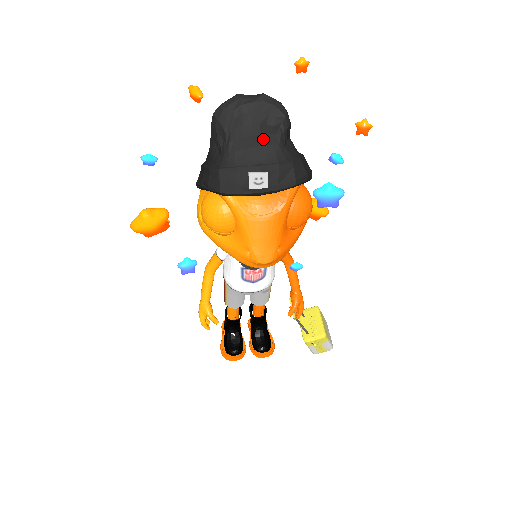
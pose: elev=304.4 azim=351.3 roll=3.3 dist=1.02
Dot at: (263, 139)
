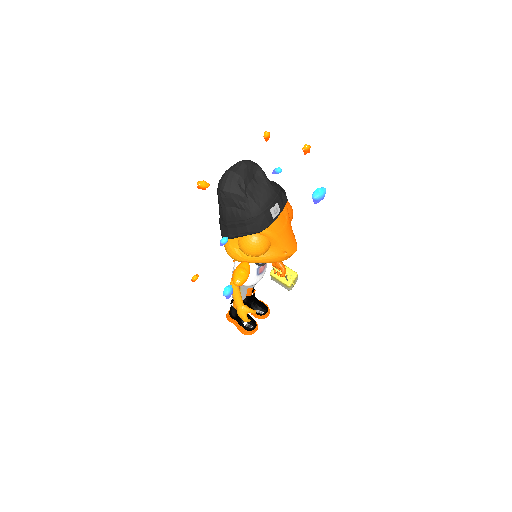
Dot at: (262, 187)
